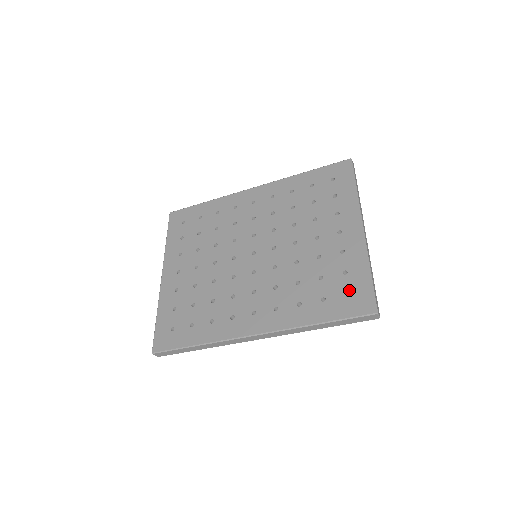
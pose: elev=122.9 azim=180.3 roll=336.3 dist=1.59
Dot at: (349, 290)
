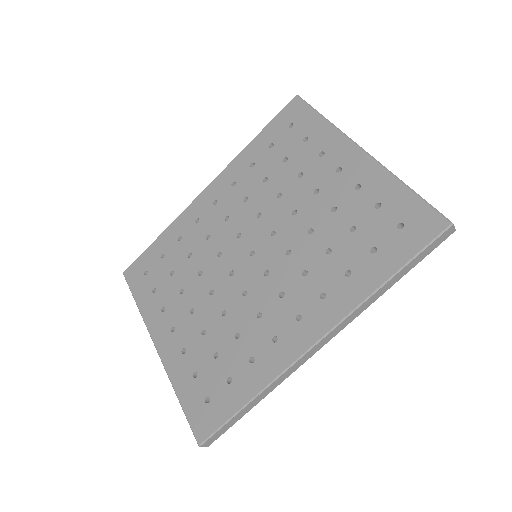
Dot at: (398, 221)
